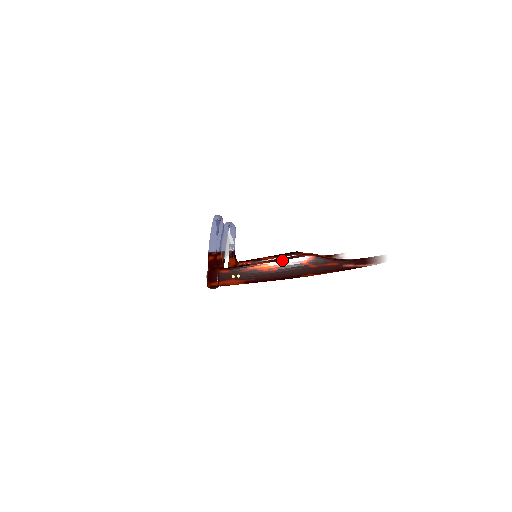
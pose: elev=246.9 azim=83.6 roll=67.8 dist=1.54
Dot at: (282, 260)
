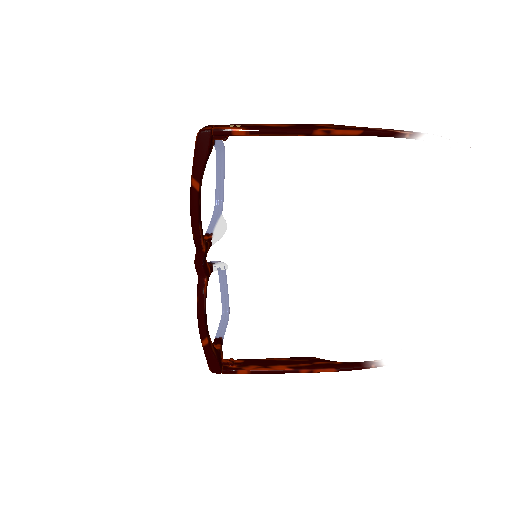
Dot at: (294, 124)
